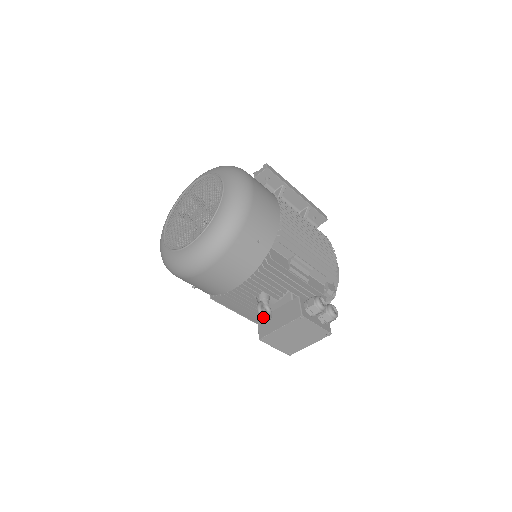
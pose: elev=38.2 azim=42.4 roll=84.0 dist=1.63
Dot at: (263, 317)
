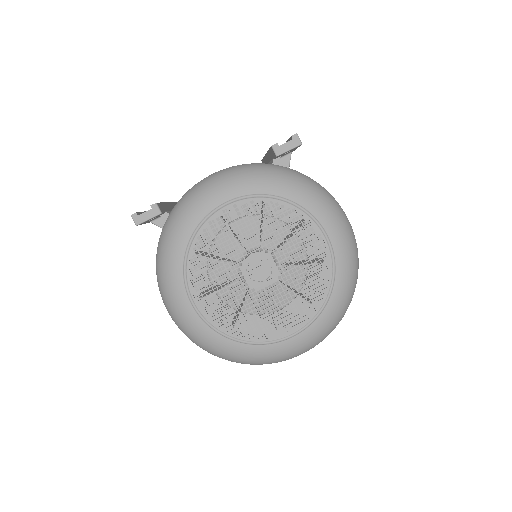
Dot at: occluded
